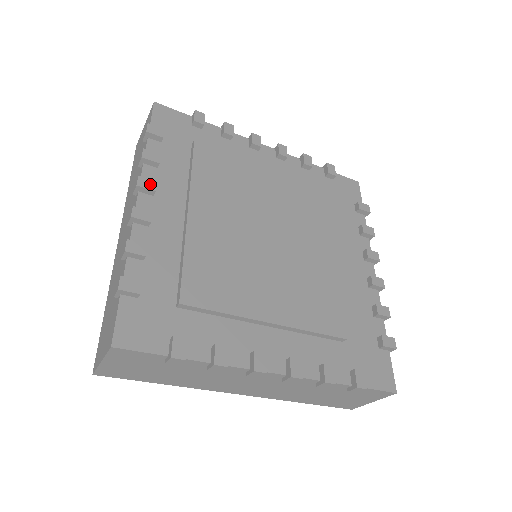
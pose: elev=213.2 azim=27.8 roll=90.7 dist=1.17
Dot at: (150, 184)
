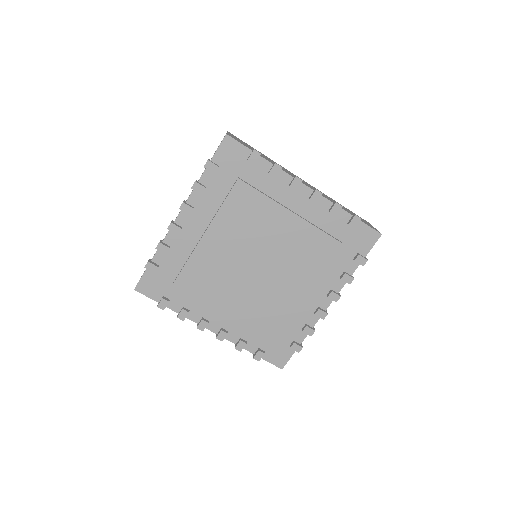
Dot at: (188, 209)
